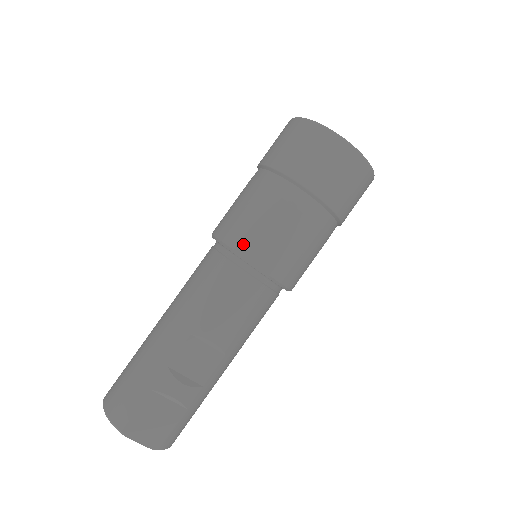
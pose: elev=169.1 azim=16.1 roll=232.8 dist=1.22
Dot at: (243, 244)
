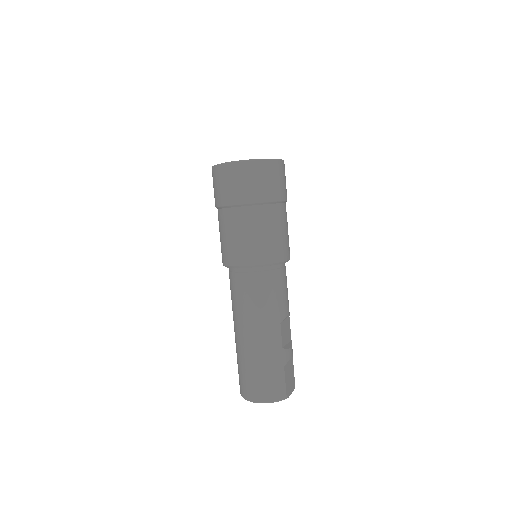
Dot at: (274, 256)
